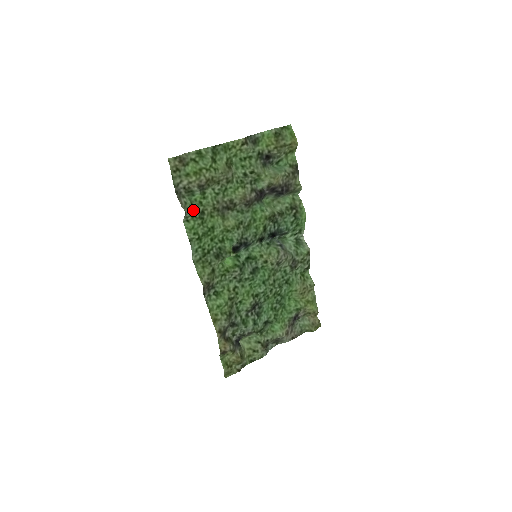
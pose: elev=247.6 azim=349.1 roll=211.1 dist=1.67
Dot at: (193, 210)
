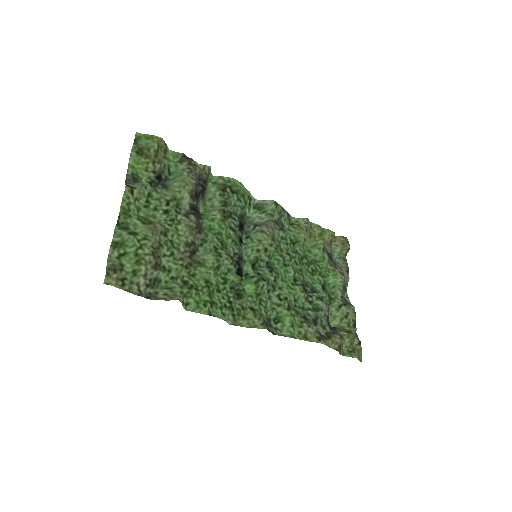
Dot at: (178, 291)
